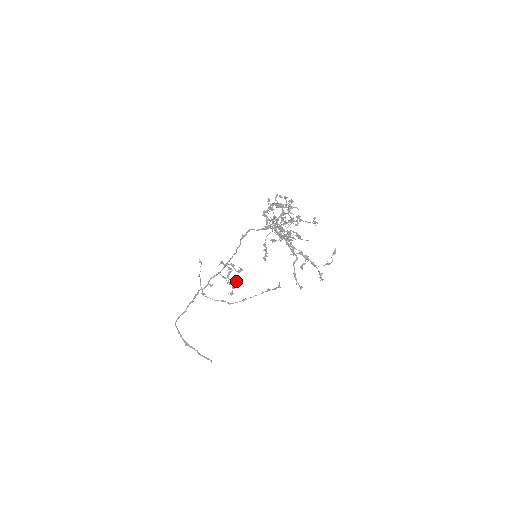
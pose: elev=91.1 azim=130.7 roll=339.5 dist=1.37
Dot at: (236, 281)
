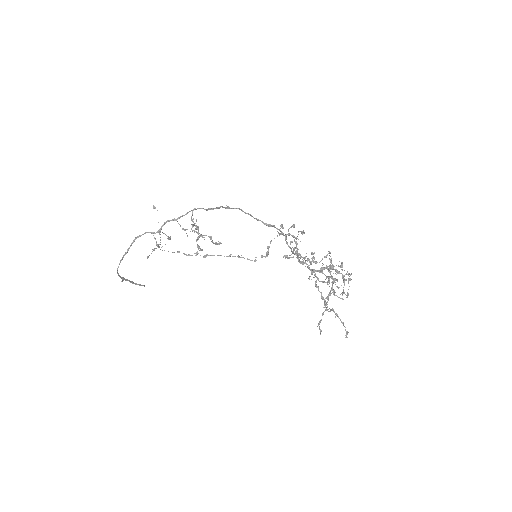
Dot at: (196, 232)
